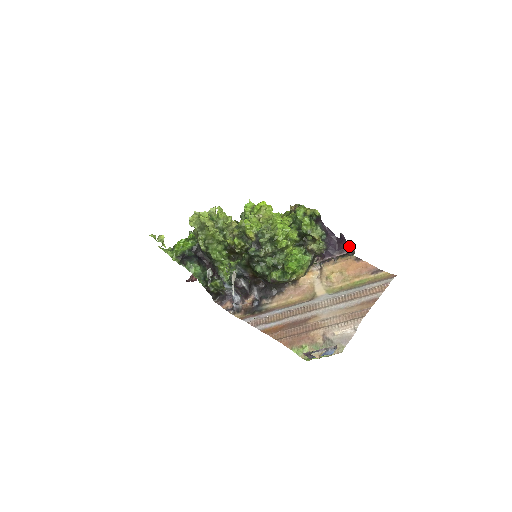
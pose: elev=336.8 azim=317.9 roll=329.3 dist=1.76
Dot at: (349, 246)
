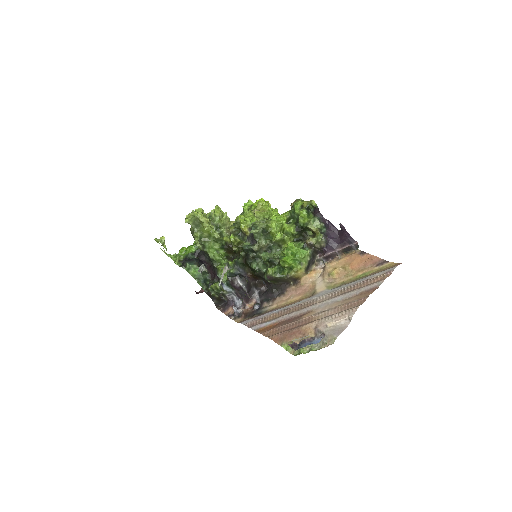
Dot at: (351, 238)
